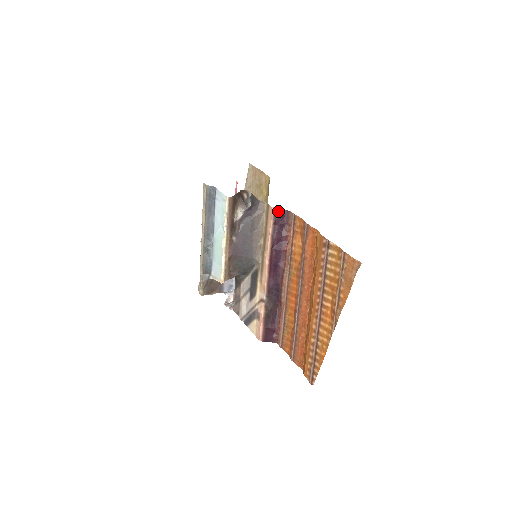
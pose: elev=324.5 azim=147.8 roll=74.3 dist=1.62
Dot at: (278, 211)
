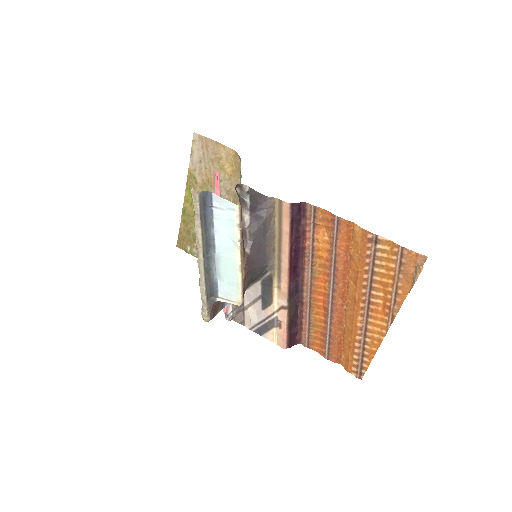
Dot at: (295, 206)
